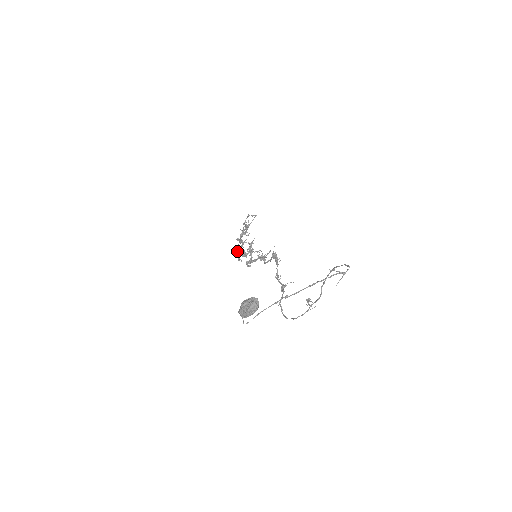
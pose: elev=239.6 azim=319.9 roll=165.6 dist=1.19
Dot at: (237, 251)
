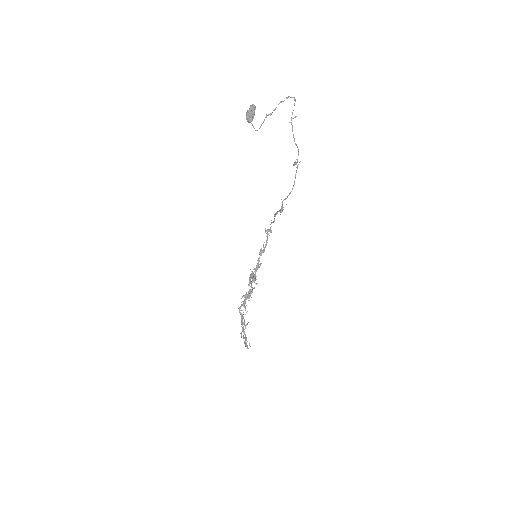
Dot at: (242, 305)
